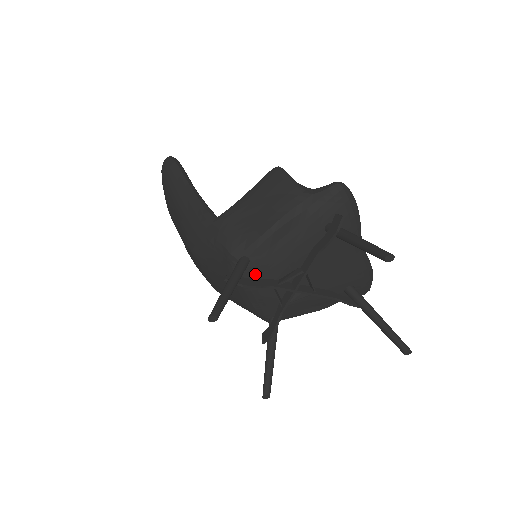
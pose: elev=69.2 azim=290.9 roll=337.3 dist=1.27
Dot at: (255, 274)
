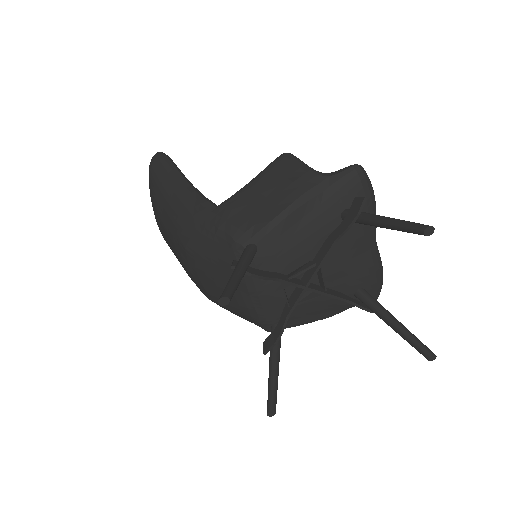
Dot at: (262, 266)
